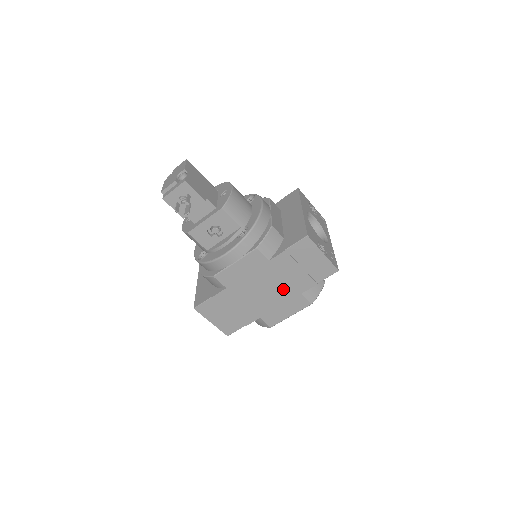
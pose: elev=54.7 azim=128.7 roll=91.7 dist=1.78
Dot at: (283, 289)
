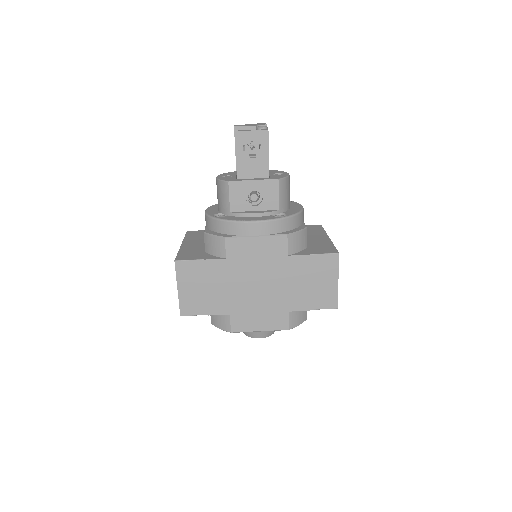
Dot at: (276, 295)
